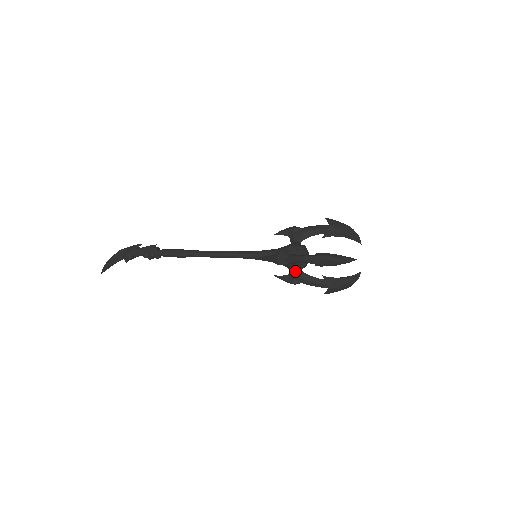
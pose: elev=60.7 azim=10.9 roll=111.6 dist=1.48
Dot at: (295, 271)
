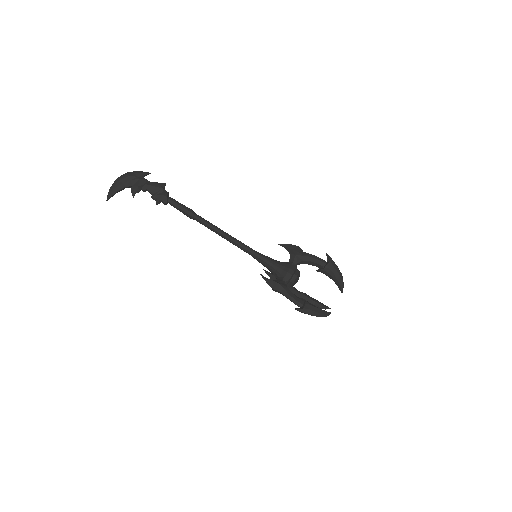
Dot at: occluded
